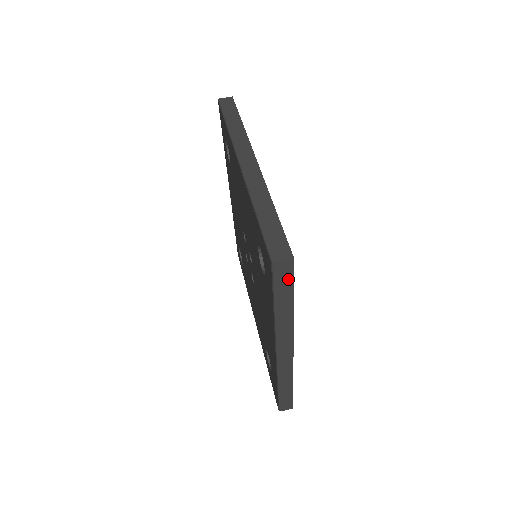
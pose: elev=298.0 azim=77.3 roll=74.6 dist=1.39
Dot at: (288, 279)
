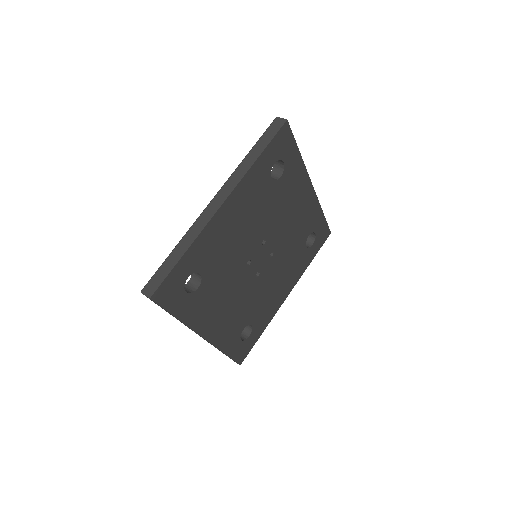
Dot at: (158, 305)
